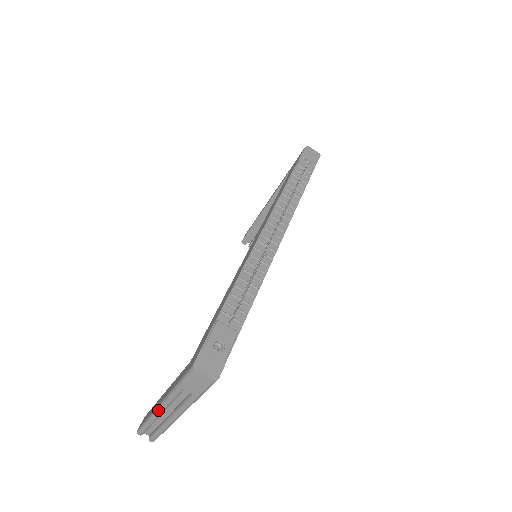
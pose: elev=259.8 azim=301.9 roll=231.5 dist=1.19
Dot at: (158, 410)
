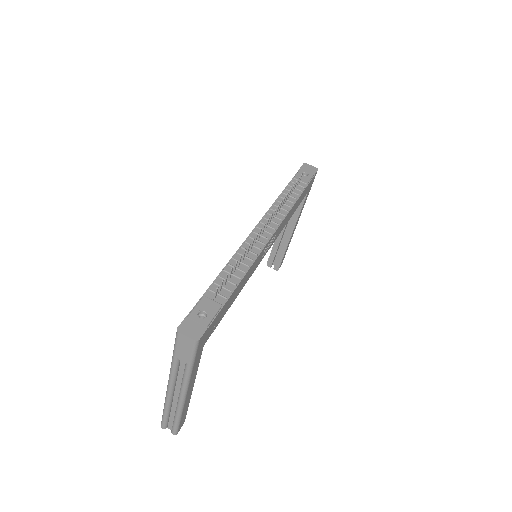
Dot at: (167, 391)
